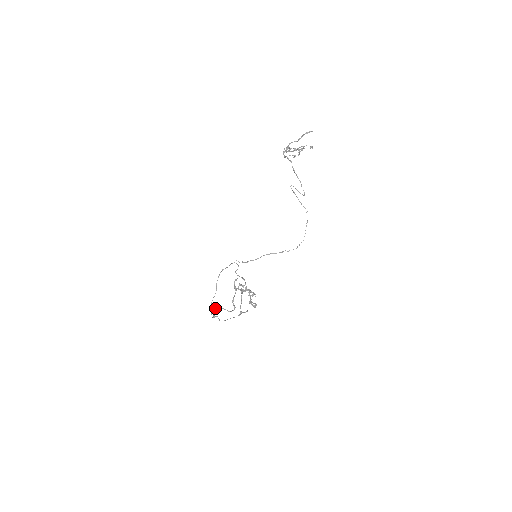
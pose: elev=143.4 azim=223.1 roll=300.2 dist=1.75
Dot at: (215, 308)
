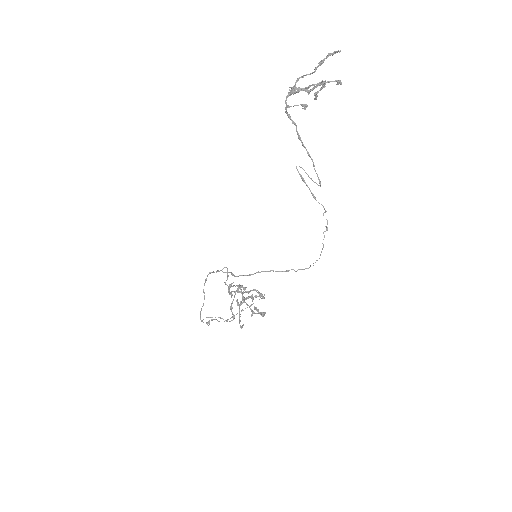
Dot at: (207, 317)
